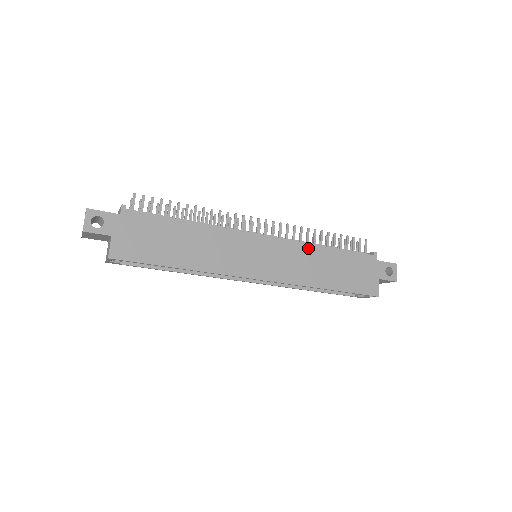
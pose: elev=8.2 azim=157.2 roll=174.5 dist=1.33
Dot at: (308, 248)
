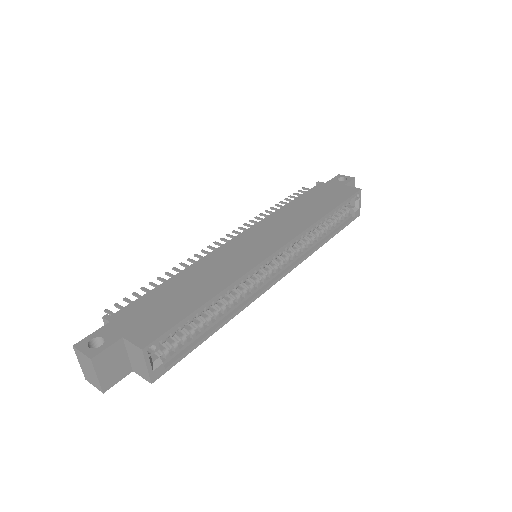
Dot at: (277, 214)
